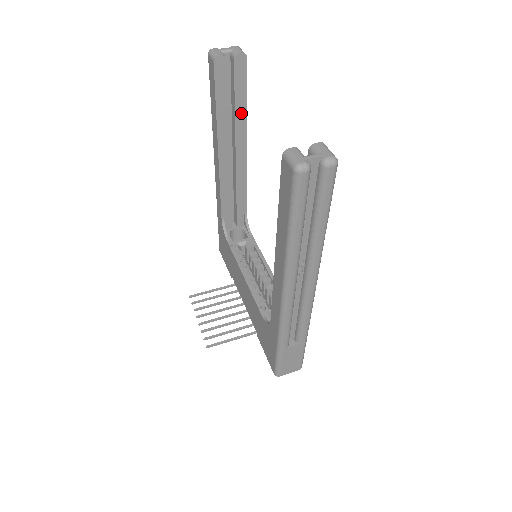
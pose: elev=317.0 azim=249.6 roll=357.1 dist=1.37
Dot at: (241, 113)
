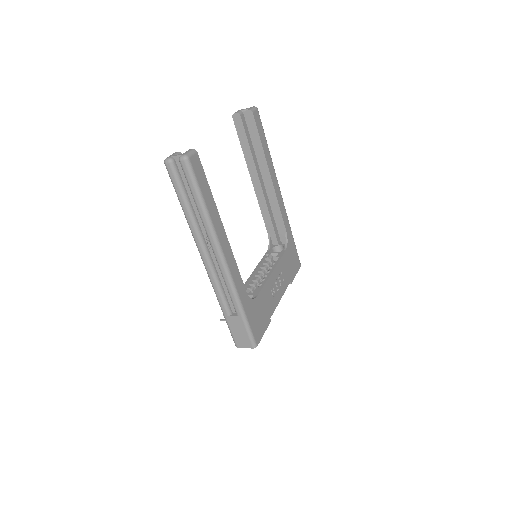
Dot at: (260, 151)
